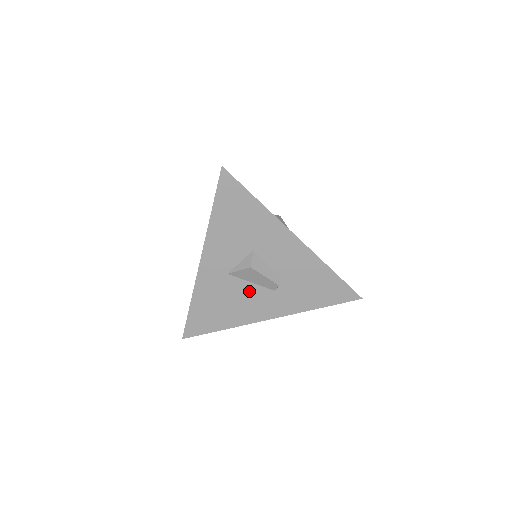
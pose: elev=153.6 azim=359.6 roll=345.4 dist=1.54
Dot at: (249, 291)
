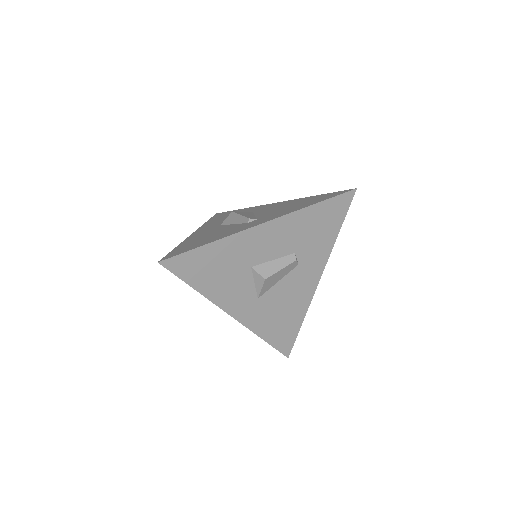
Dot at: (284, 287)
